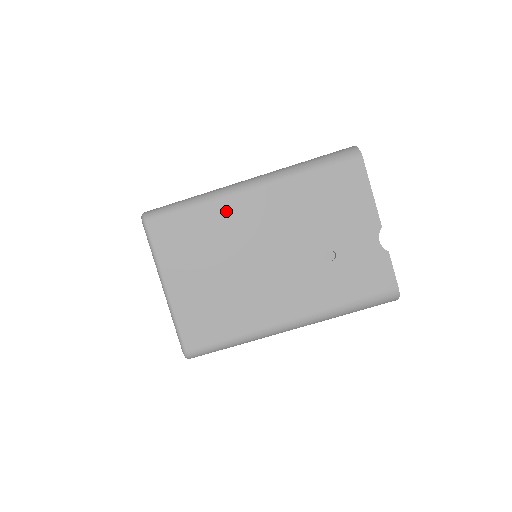
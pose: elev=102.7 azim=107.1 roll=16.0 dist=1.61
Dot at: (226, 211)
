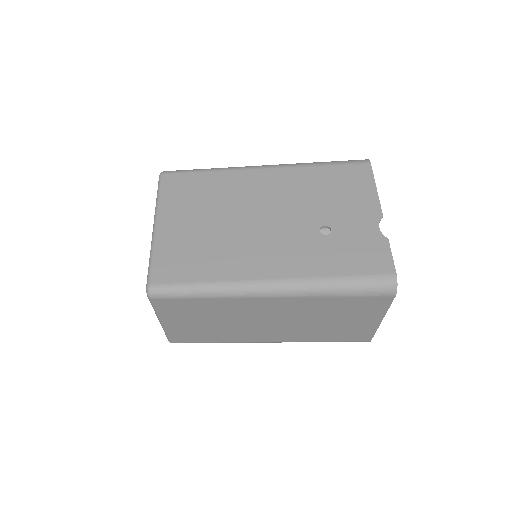
Dot at: (235, 179)
